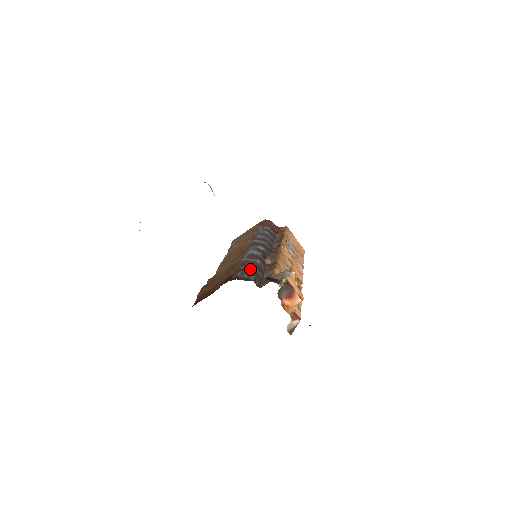
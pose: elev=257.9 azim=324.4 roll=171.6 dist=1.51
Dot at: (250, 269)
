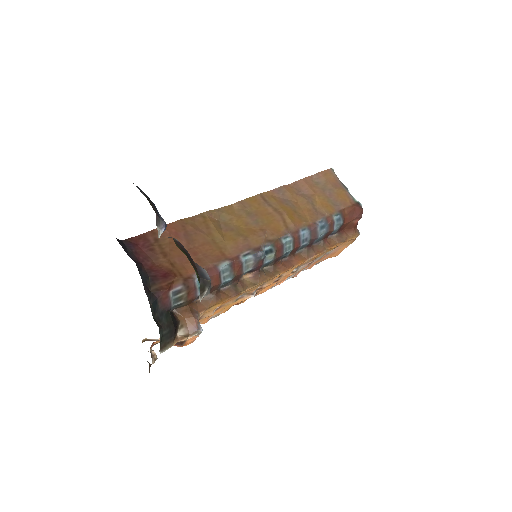
Dot at: (197, 290)
